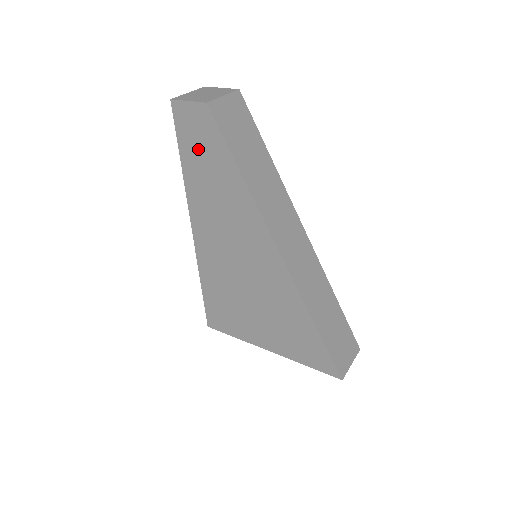
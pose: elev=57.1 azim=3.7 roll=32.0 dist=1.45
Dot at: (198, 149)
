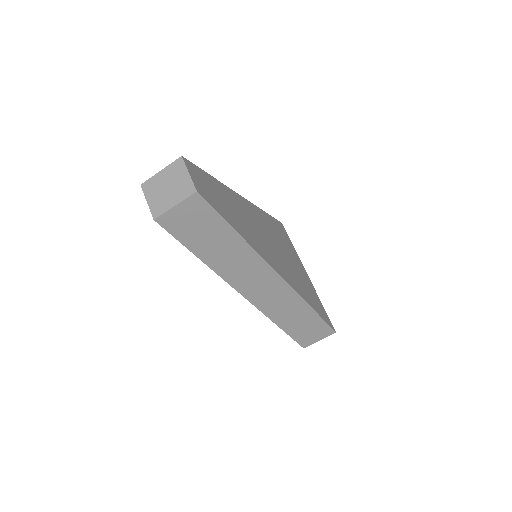
Dot at: occluded
